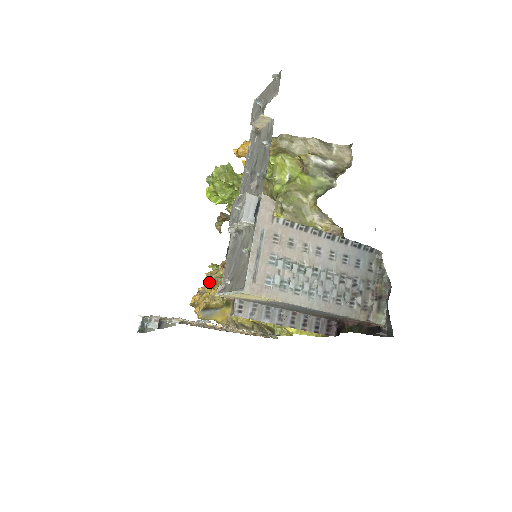
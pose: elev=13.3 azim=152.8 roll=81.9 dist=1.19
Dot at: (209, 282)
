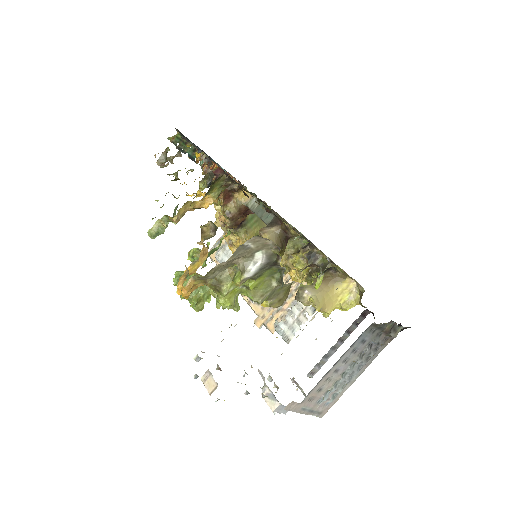
Dot at: occluded
